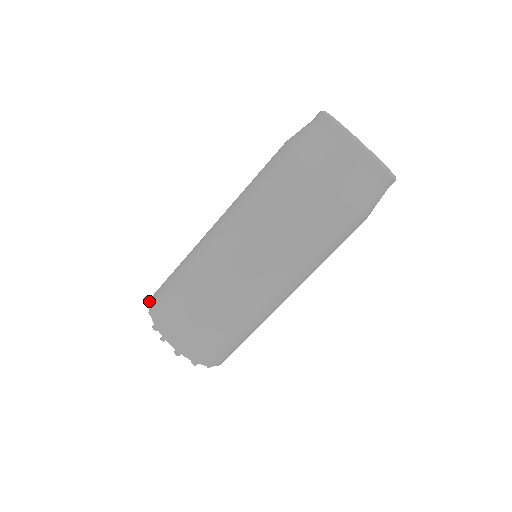
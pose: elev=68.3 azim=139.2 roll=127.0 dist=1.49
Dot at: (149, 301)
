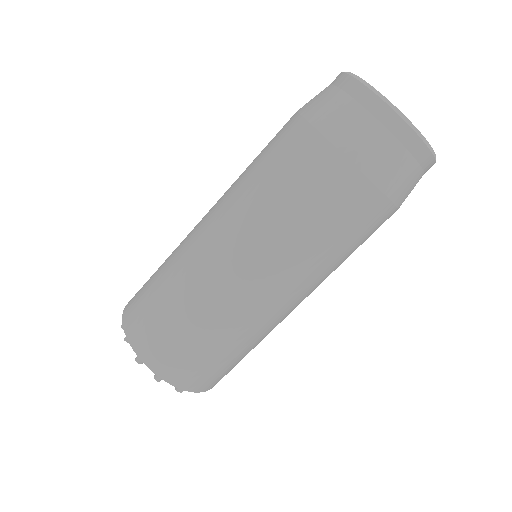
Dot at: occluded
